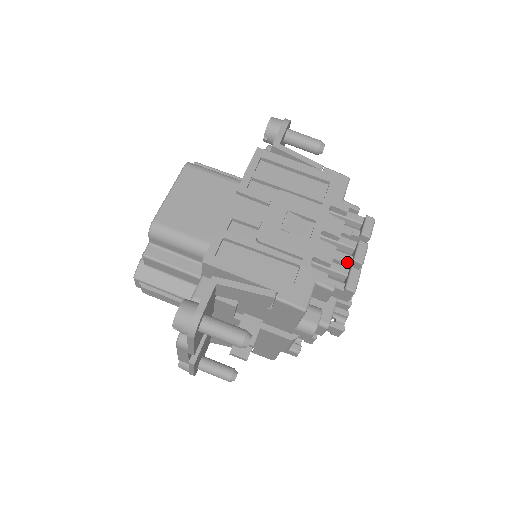
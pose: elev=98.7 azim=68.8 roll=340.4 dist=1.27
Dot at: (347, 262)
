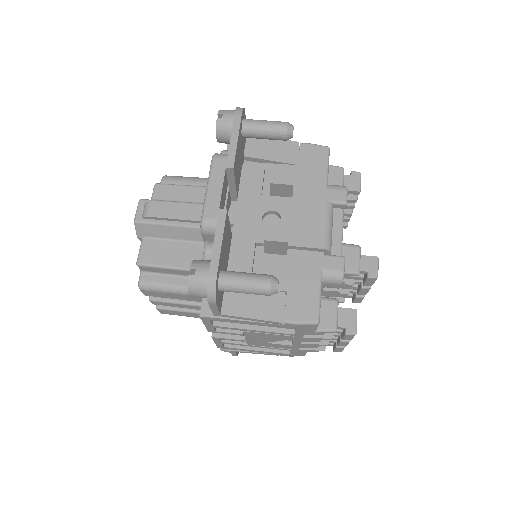
Dot at: occluded
